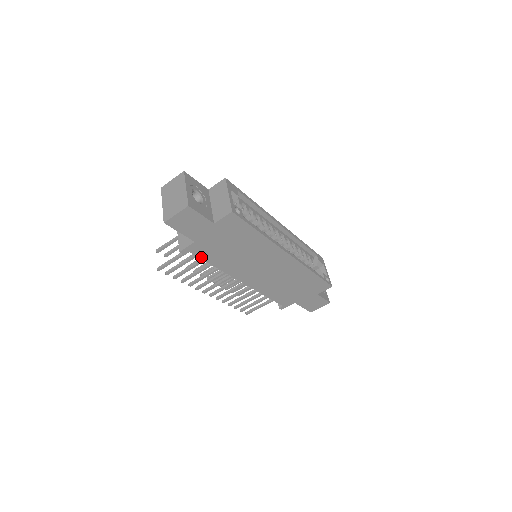
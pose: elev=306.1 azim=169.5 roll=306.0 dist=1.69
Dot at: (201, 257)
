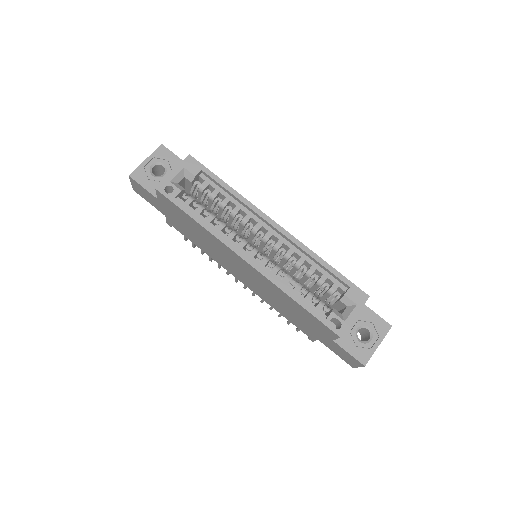
Dot at: (184, 235)
